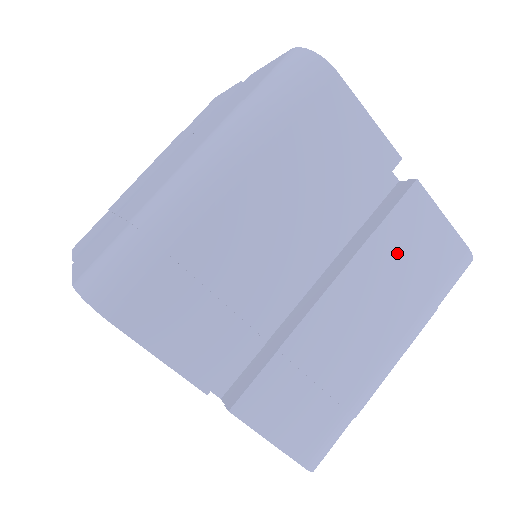
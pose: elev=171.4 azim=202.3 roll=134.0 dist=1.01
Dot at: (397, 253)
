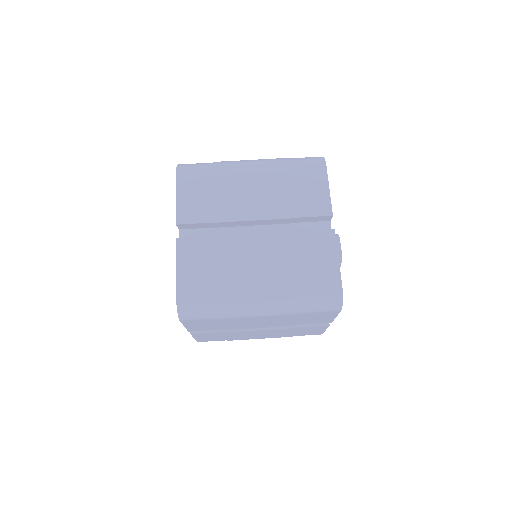
Dot at: (300, 250)
